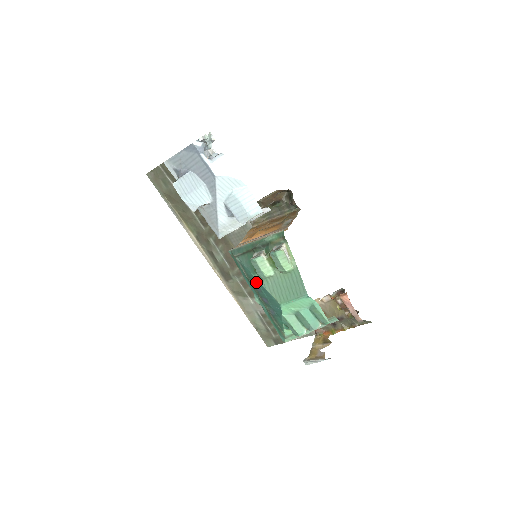
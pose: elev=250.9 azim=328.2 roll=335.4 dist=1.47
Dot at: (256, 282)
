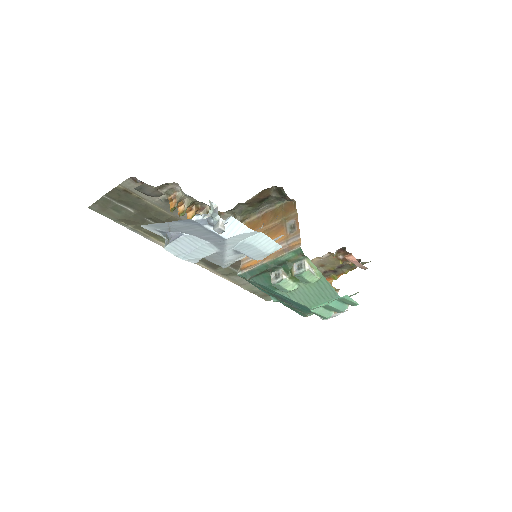
Dot at: (277, 294)
